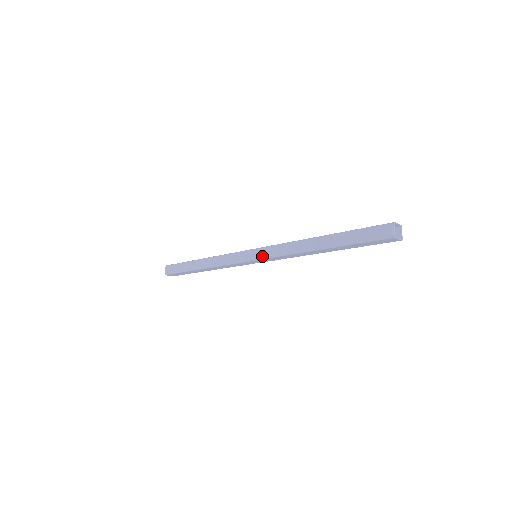
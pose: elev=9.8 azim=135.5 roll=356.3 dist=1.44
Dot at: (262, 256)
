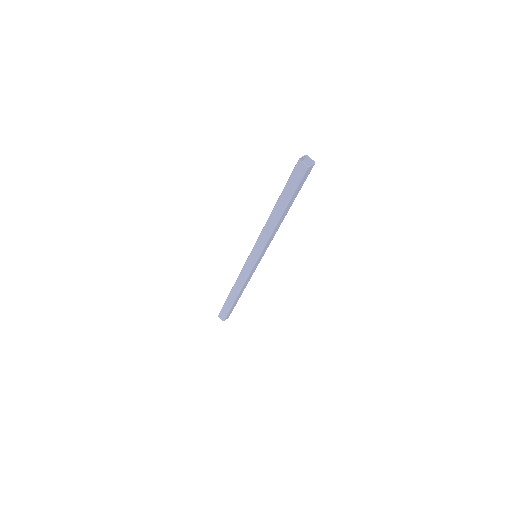
Dot at: (254, 246)
